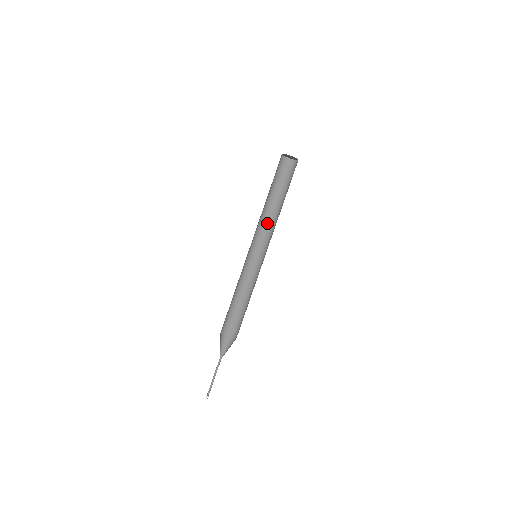
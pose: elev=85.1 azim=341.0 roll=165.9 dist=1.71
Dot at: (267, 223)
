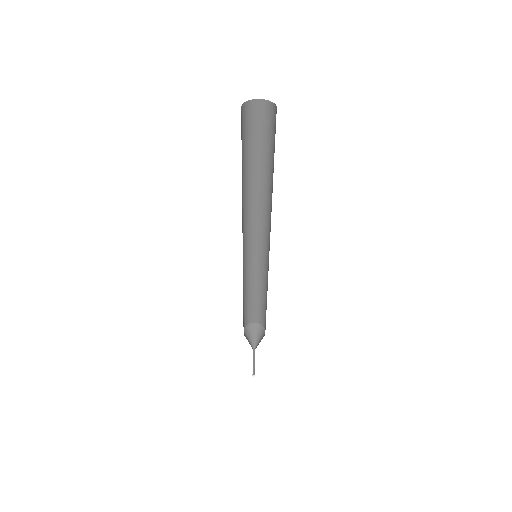
Dot at: (264, 207)
